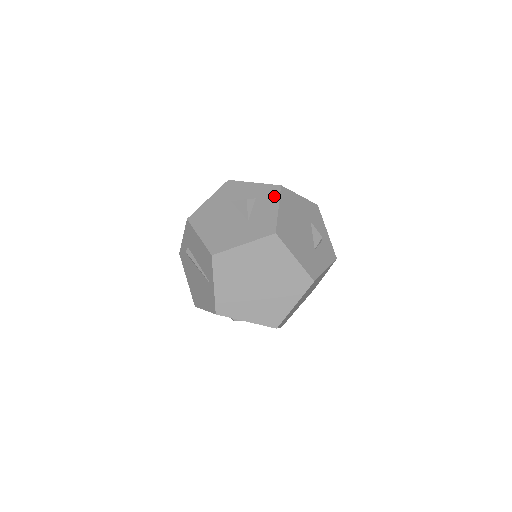
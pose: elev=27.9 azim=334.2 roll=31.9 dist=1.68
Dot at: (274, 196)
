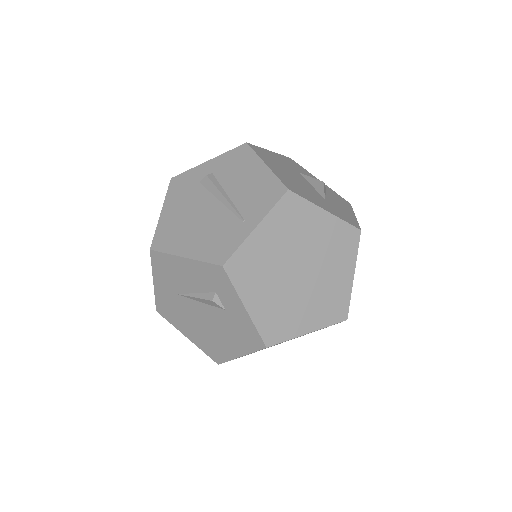
Dot at: (347, 204)
